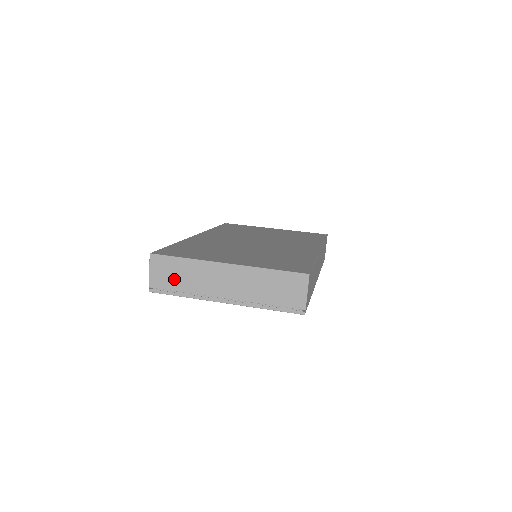
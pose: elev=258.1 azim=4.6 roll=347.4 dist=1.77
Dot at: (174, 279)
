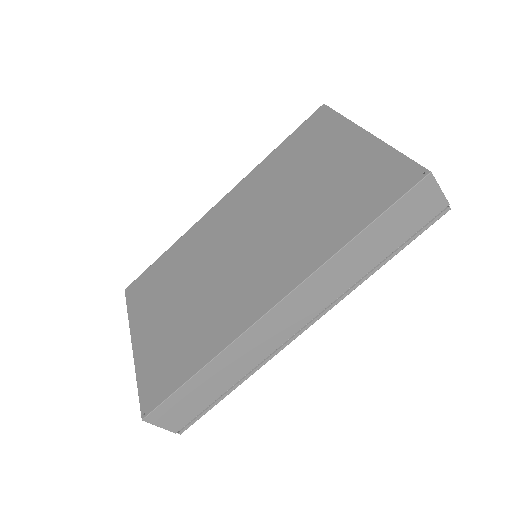
Dot at: occluded
